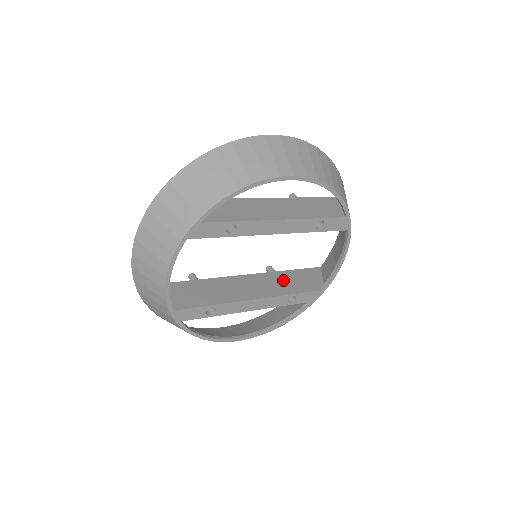
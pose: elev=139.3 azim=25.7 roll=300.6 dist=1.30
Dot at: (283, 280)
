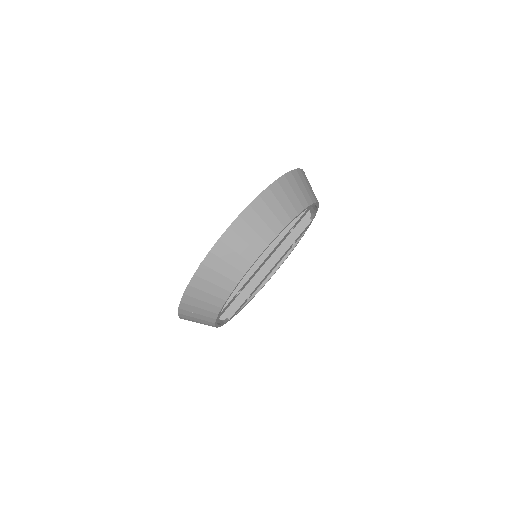
Dot at: occluded
